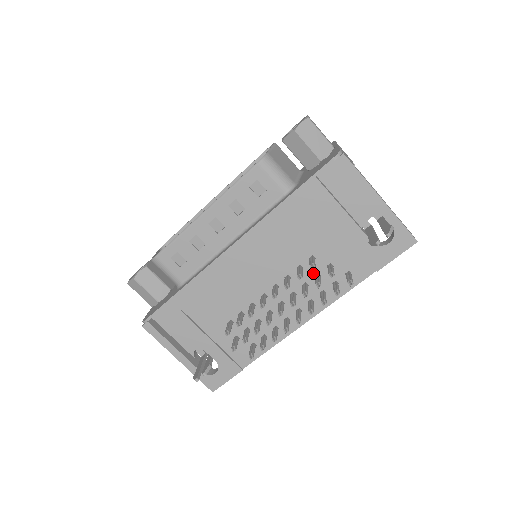
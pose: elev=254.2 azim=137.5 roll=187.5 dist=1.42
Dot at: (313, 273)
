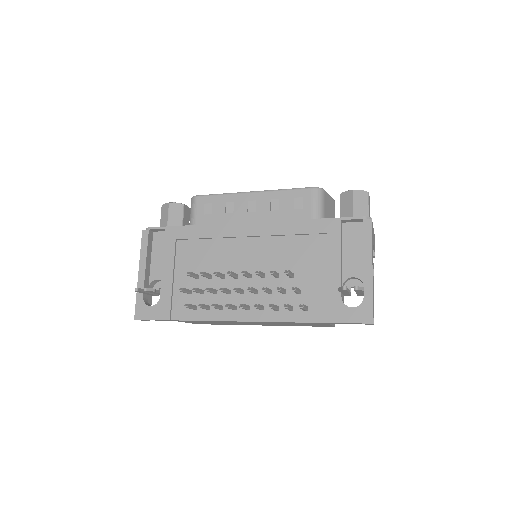
Dot at: (283, 287)
